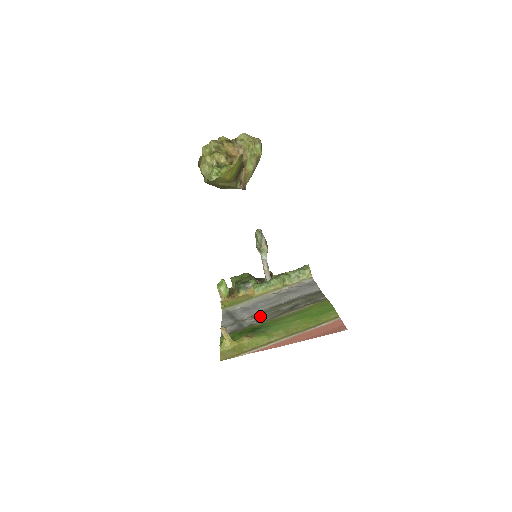
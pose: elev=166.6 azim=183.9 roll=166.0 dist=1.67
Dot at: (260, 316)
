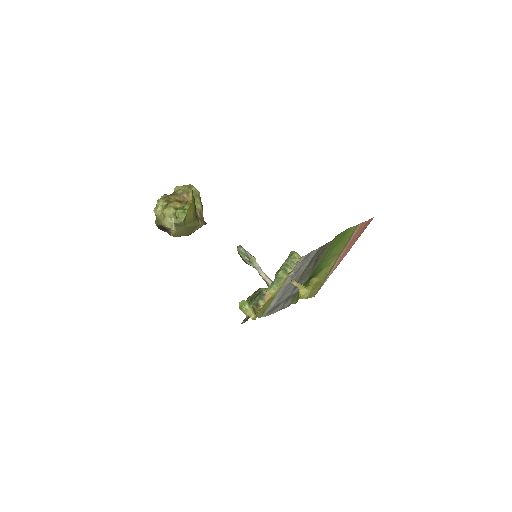
Dot at: (300, 283)
